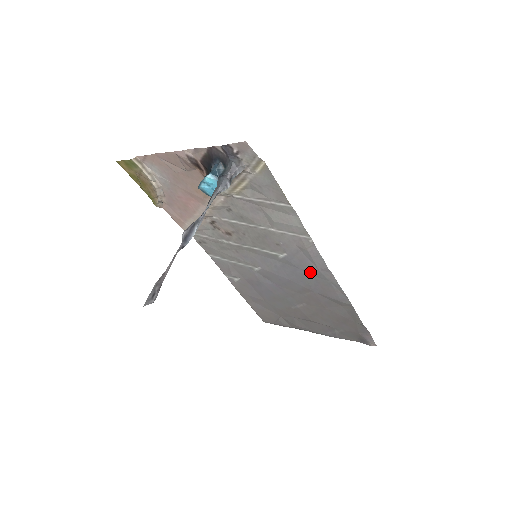
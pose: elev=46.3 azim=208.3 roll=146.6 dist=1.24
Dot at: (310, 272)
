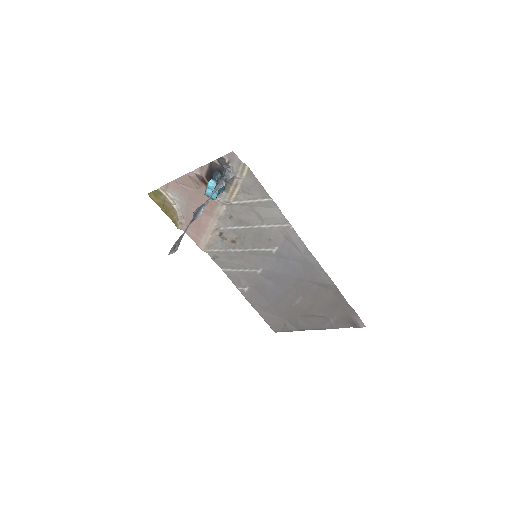
Dot at: (298, 260)
